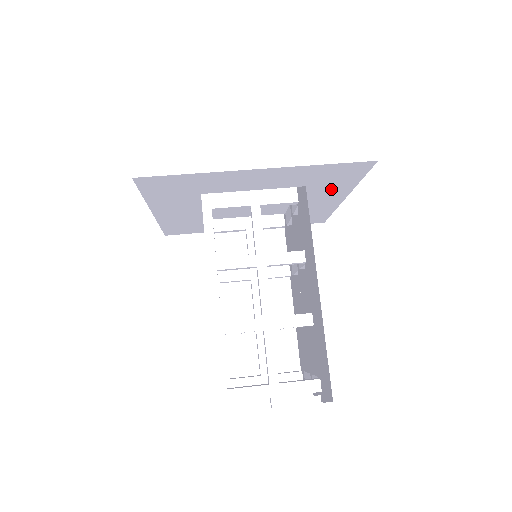
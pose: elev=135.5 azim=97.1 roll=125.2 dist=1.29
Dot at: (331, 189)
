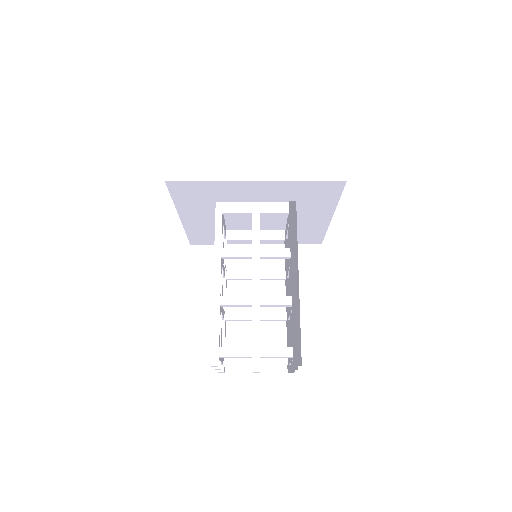
Dot at: (317, 207)
